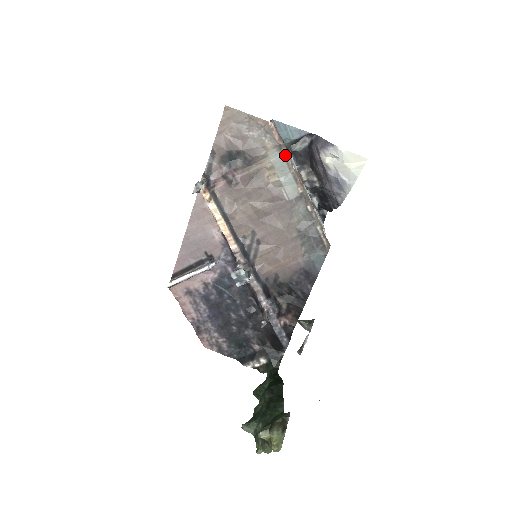
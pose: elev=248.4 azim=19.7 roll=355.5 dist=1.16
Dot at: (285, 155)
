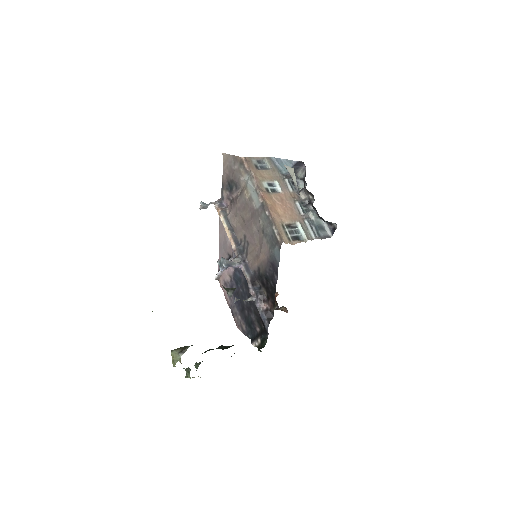
Dot at: (251, 177)
